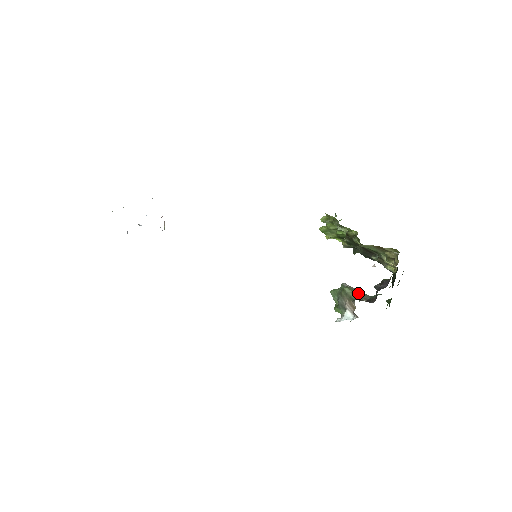
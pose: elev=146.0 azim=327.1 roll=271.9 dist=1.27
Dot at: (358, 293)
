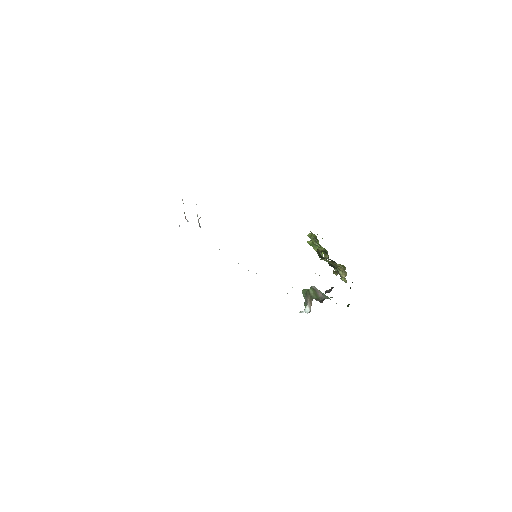
Dot at: (318, 294)
